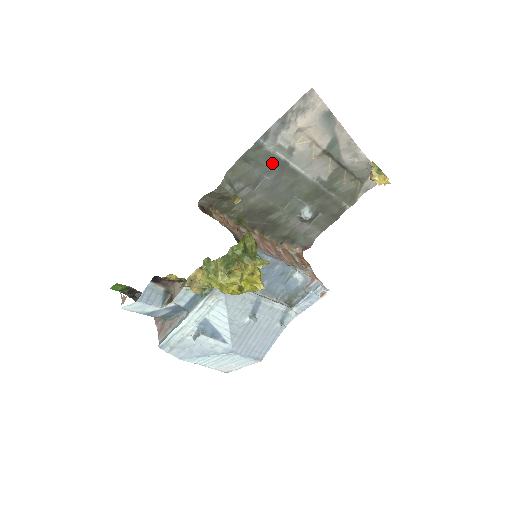
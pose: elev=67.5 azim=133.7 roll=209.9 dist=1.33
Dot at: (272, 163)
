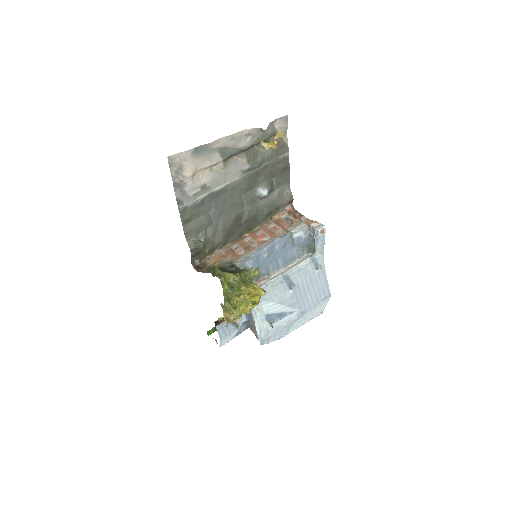
Dot at: (203, 205)
